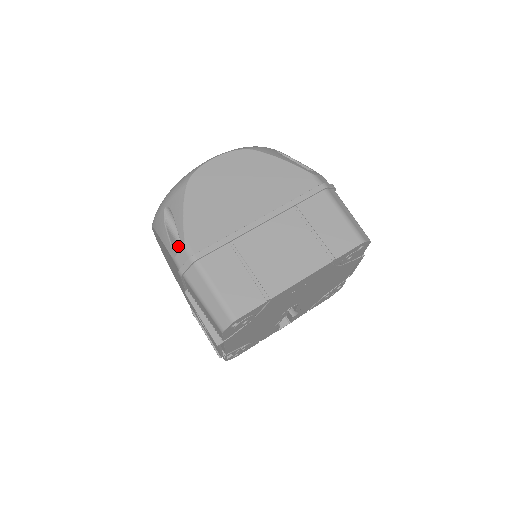
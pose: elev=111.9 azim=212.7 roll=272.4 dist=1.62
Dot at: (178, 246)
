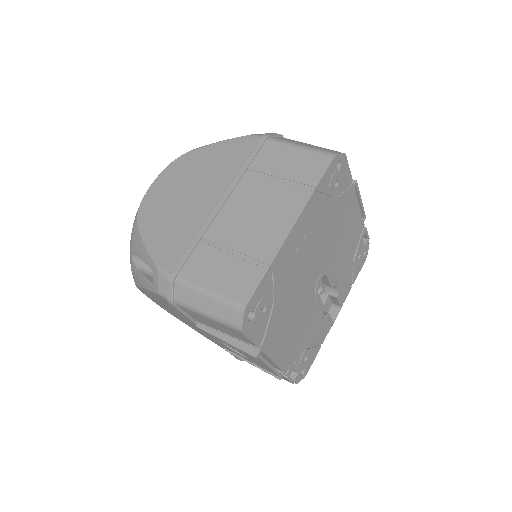
Dot at: (154, 278)
